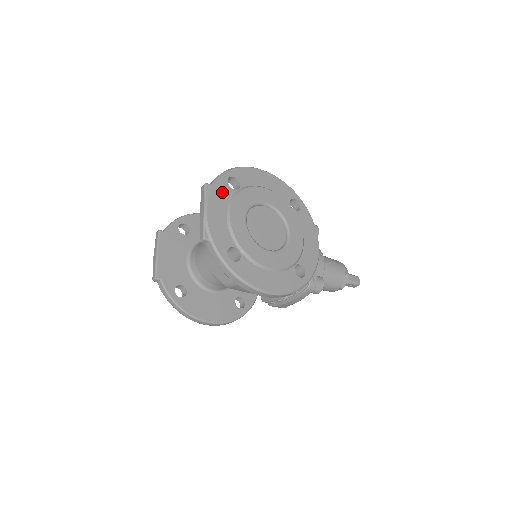
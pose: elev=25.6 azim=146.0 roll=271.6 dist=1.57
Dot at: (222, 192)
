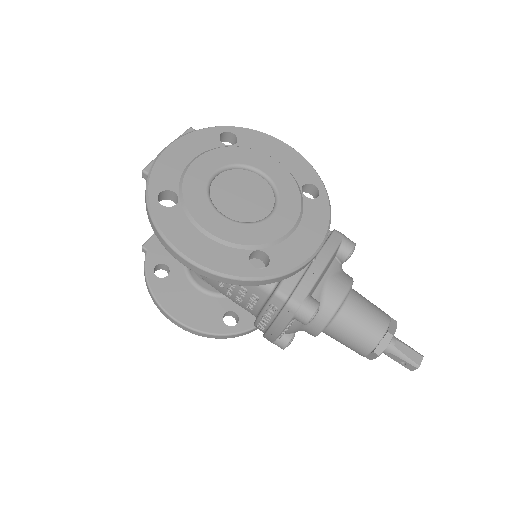
Dot at: (204, 140)
